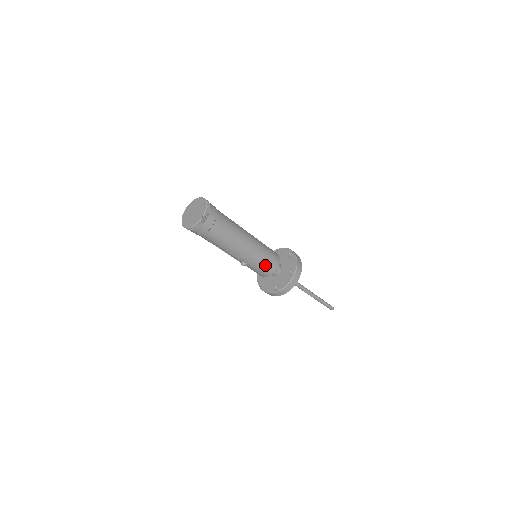
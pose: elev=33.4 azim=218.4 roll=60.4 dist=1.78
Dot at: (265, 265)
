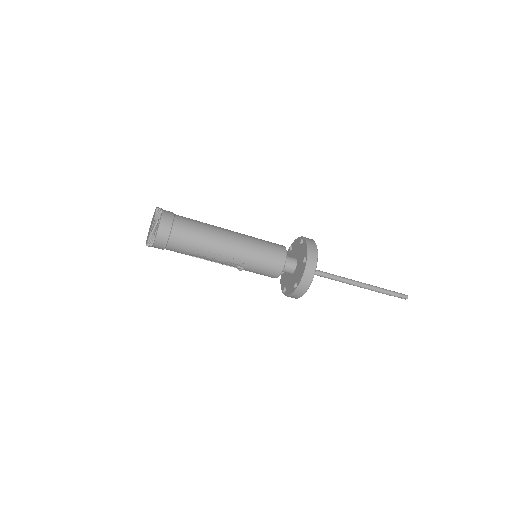
Dot at: (265, 261)
